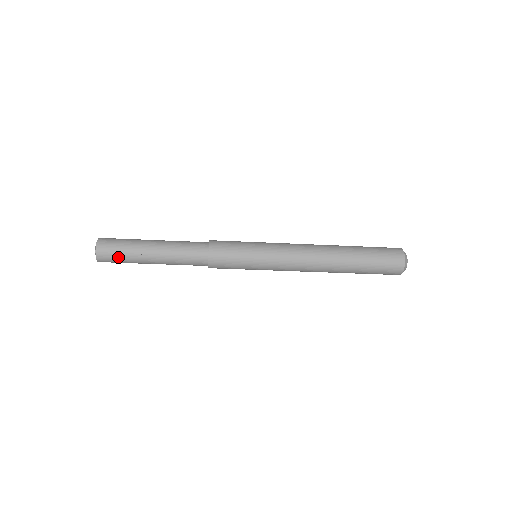
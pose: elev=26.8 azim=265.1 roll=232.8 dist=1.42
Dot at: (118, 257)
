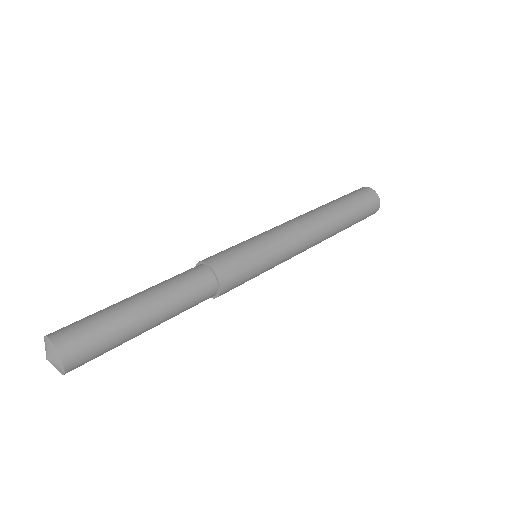
Dot at: occluded
